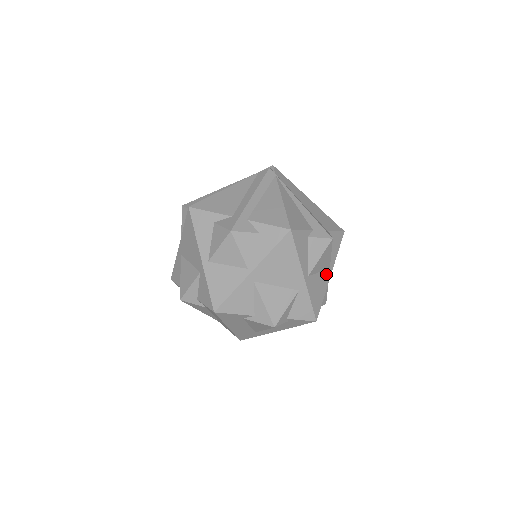
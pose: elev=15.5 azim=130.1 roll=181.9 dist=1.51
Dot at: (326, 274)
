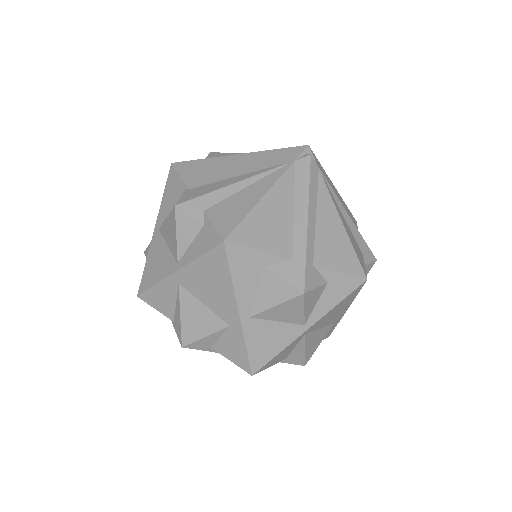
Dot at: occluded
